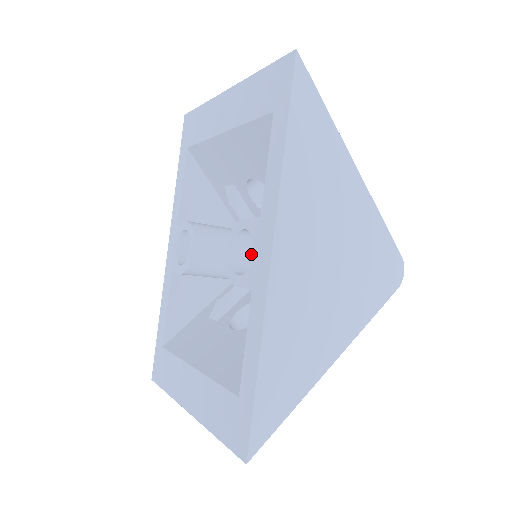
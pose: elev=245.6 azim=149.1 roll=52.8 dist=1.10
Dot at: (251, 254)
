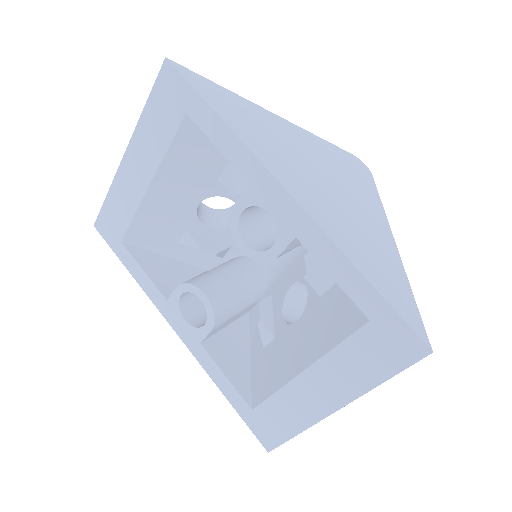
Dot at: (260, 237)
